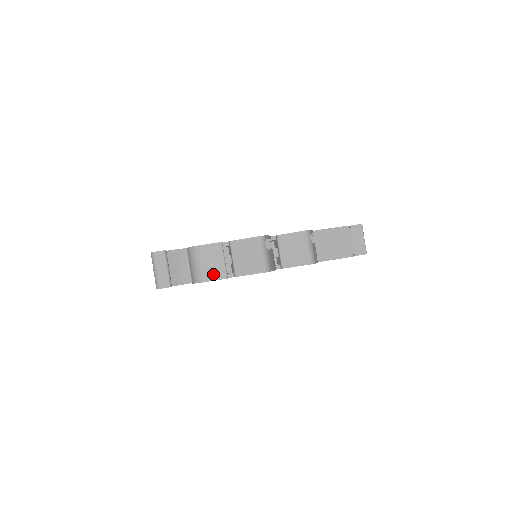
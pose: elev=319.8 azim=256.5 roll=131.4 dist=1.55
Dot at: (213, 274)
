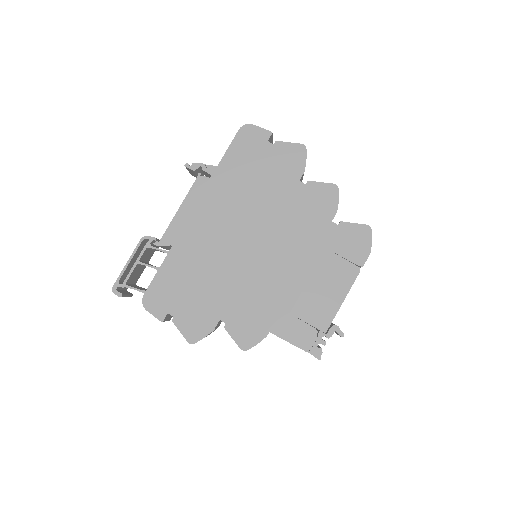
Dot at: occluded
